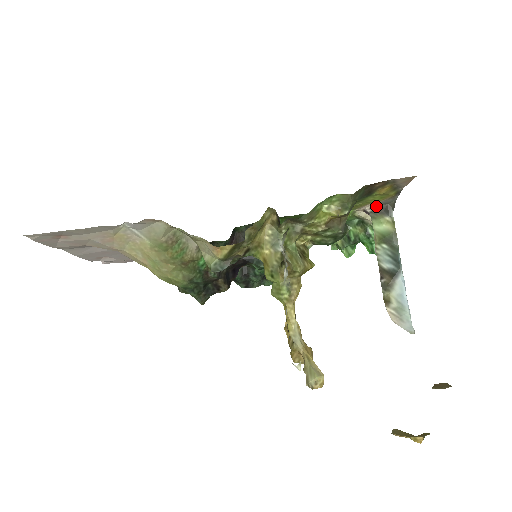
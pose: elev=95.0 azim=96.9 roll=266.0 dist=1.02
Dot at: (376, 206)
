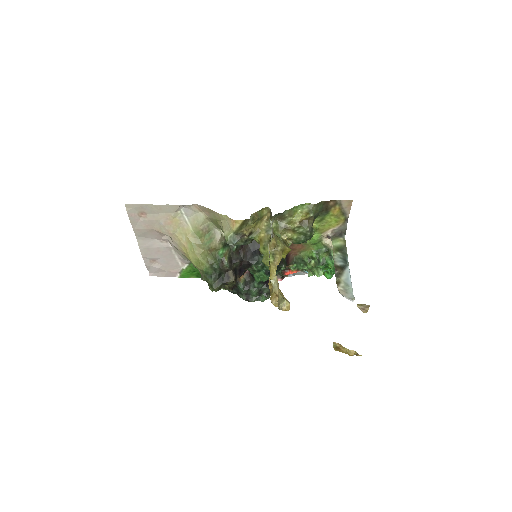
Dot at: (334, 232)
